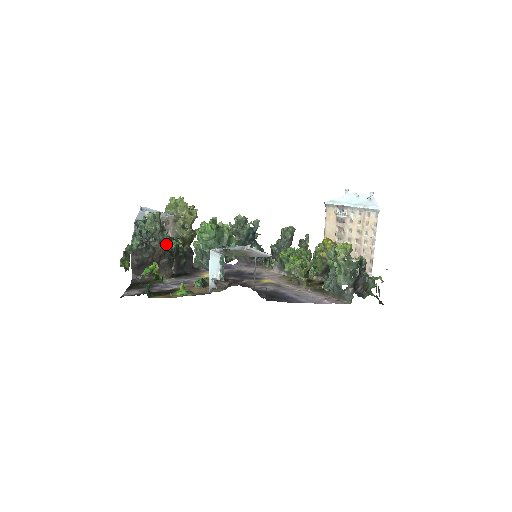
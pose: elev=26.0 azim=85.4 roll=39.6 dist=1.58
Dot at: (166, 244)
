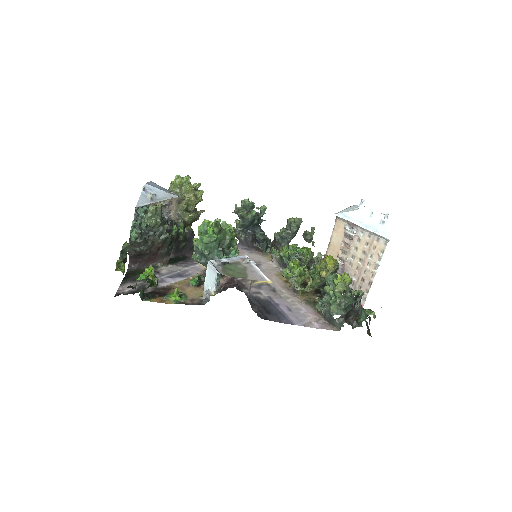
Dot at: (165, 238)
